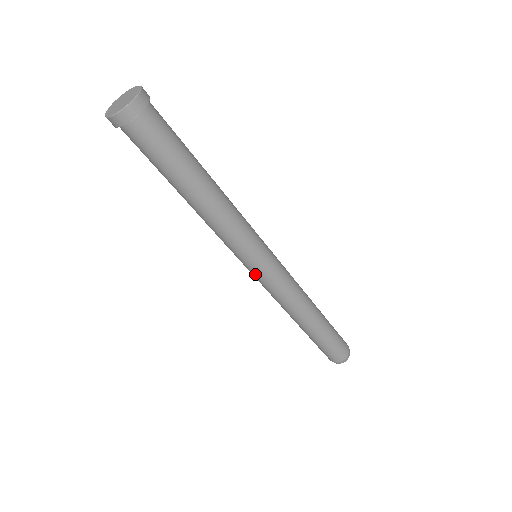
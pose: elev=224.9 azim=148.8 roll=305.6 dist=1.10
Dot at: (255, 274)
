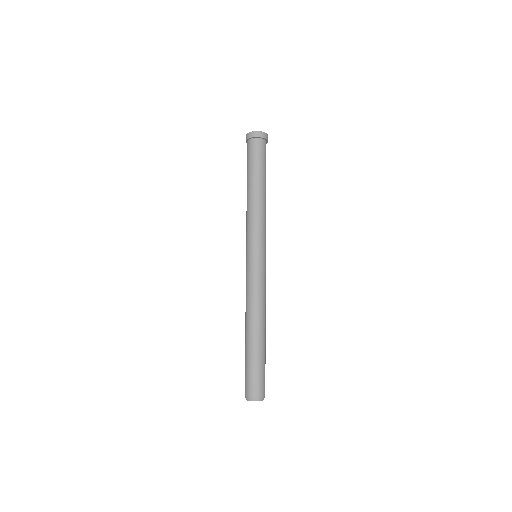
Dot at: (258, 262)
